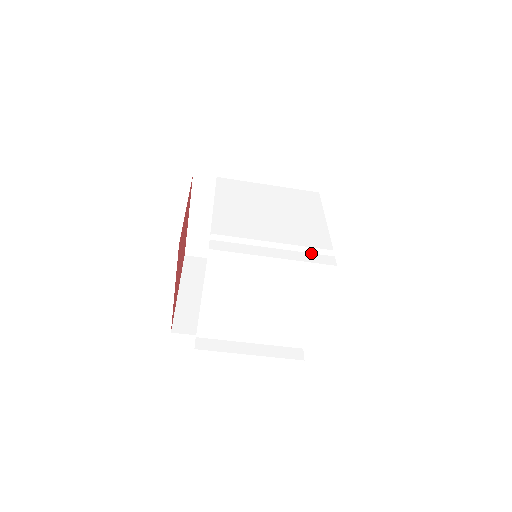
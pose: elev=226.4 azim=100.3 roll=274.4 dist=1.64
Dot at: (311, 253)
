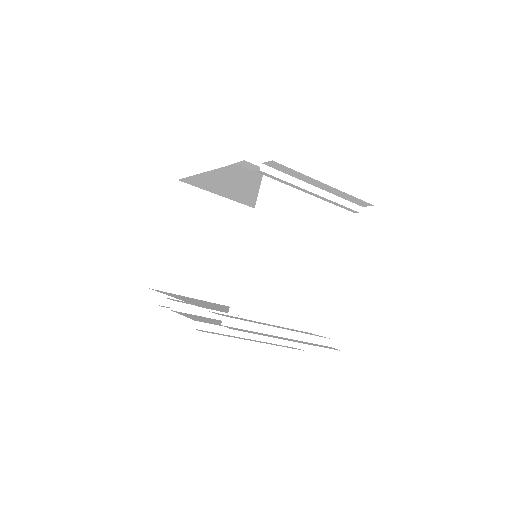
Dot at: occluded
